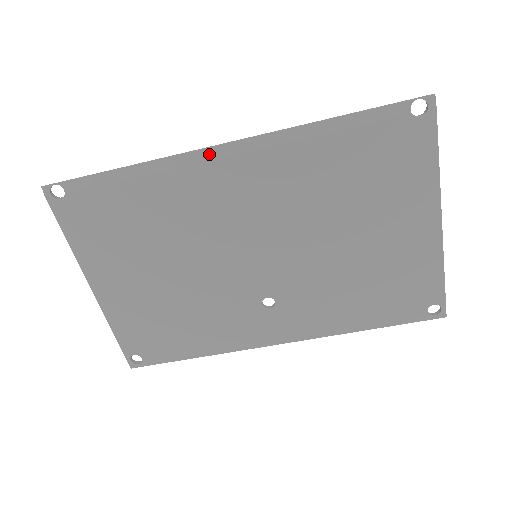
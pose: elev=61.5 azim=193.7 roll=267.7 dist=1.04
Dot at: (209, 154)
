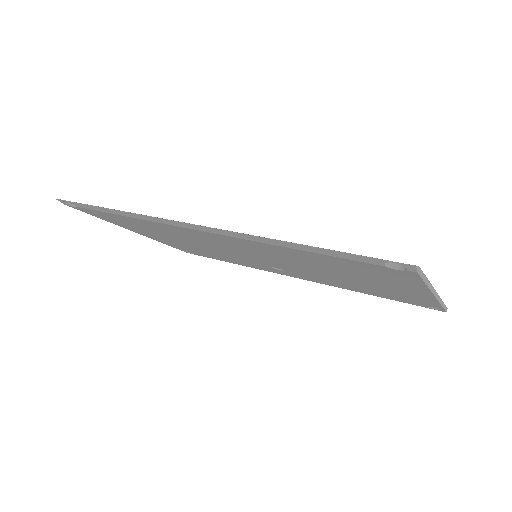
Dot at: (181, 225)
